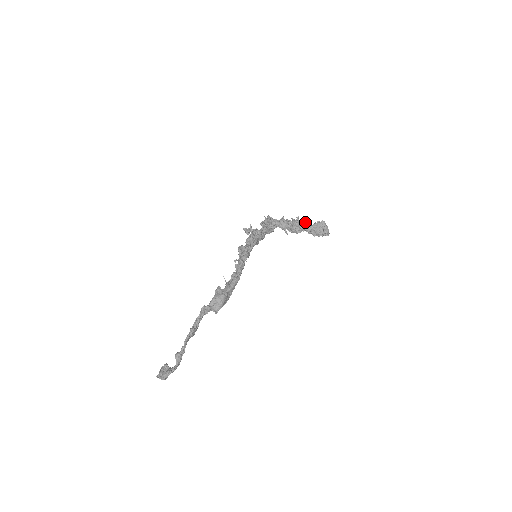
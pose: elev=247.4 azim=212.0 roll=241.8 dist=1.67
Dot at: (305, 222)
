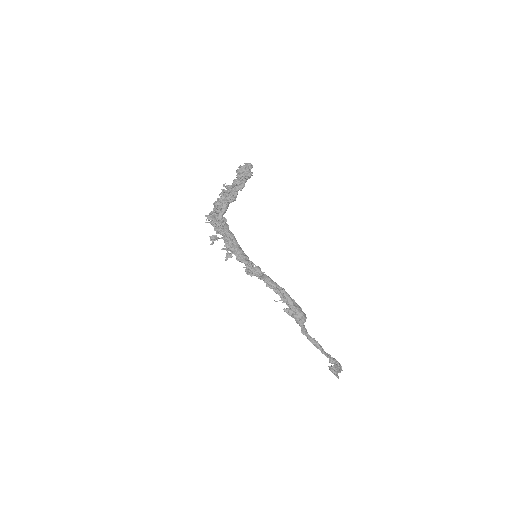
Dot at: (232, 187)
